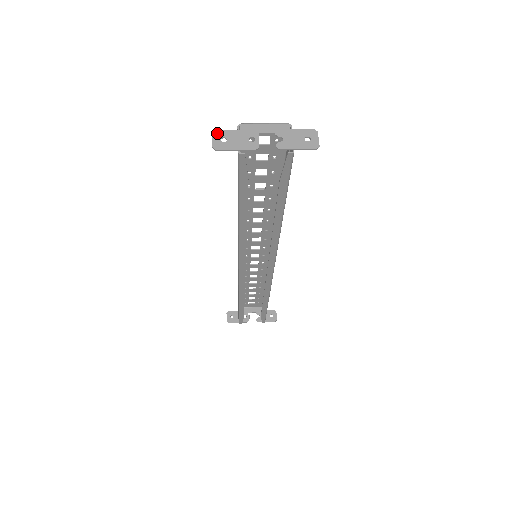
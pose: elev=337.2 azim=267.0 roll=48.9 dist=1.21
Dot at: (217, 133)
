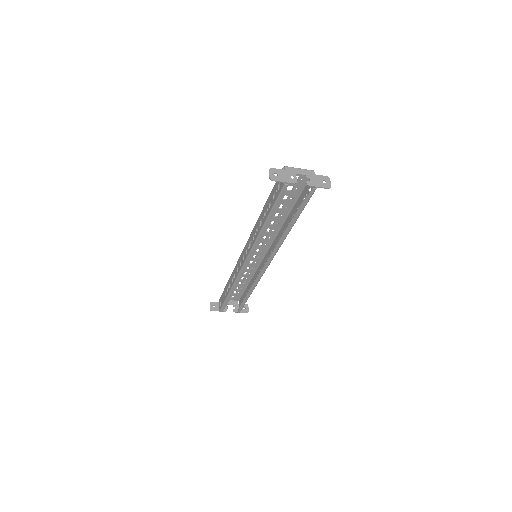
Dot at: (272, 170)
